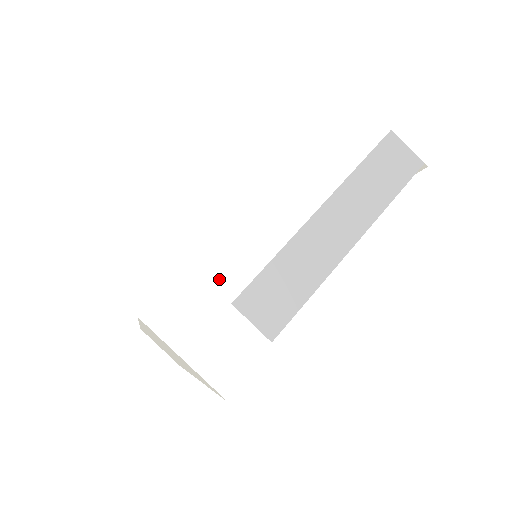
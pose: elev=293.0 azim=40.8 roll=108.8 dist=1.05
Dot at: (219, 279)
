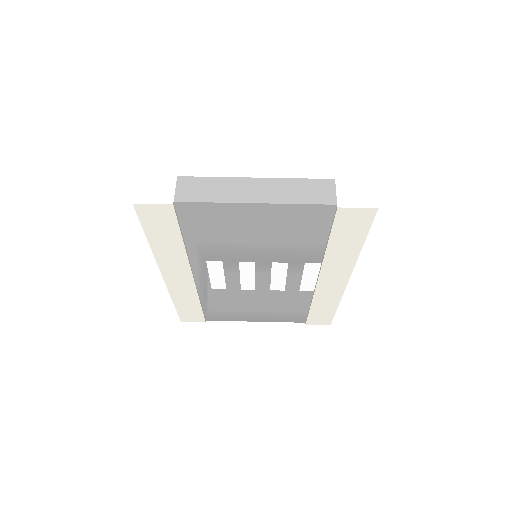
Dot at: (184, 165)
